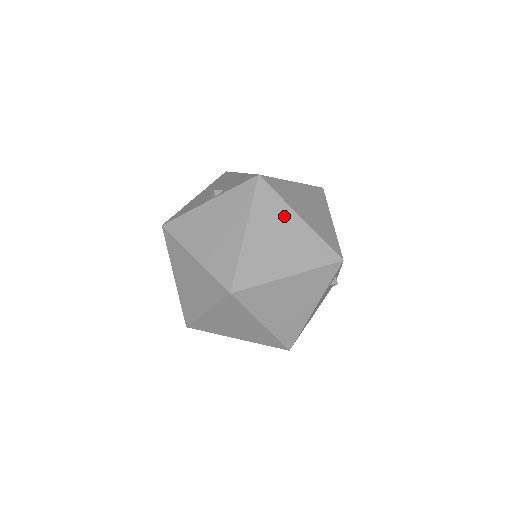
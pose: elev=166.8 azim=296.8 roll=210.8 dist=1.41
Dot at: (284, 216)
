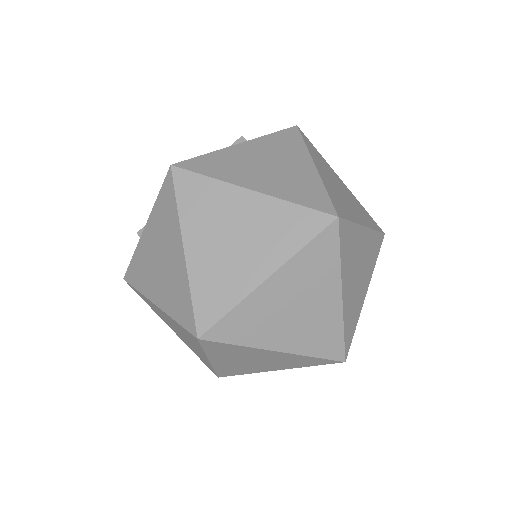
Dot at: (331, 171)
